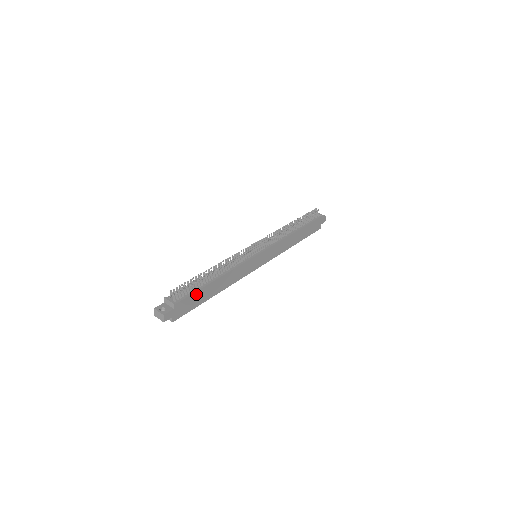
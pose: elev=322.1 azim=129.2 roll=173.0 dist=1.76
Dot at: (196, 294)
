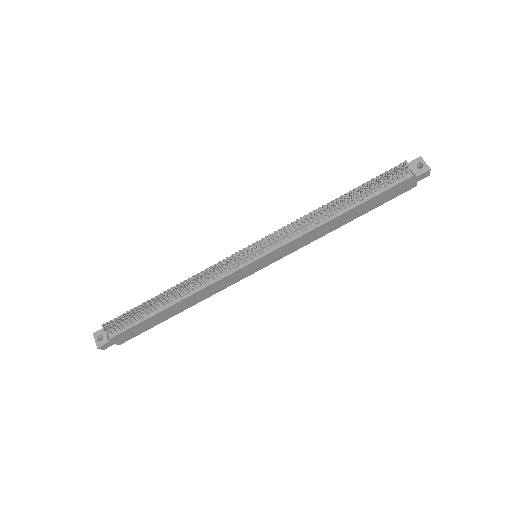
Dot at: (142, 323)
